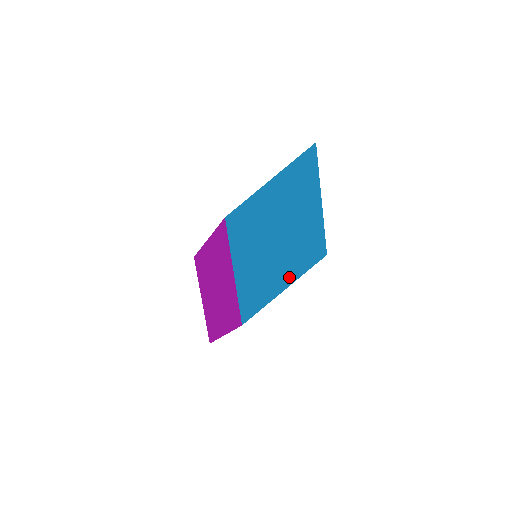
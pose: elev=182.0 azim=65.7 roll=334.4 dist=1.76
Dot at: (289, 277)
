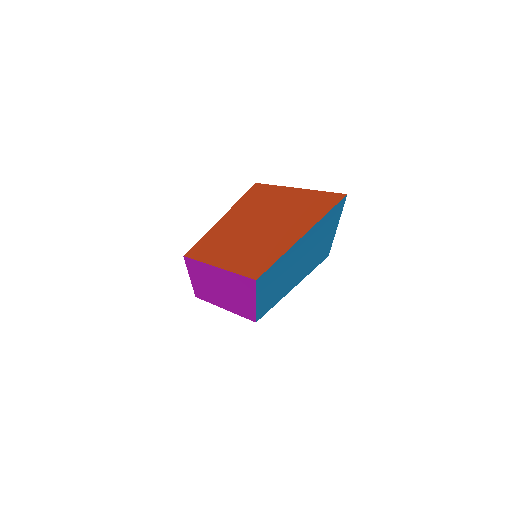
Dot at: (297, 282)
